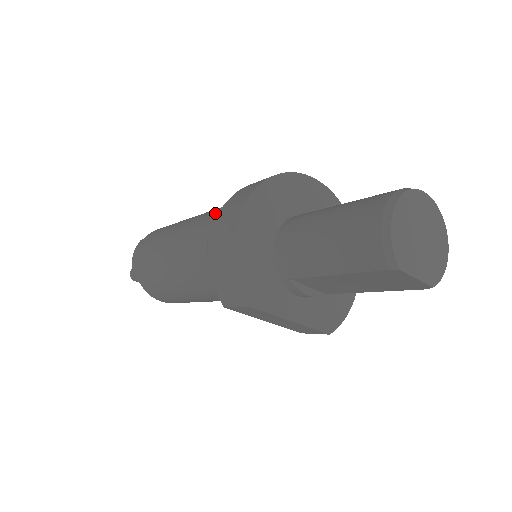
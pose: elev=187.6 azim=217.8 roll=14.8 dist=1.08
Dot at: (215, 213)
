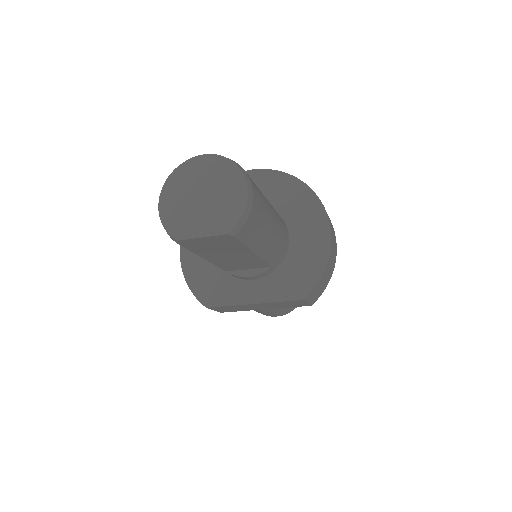
Dot at: occluded
